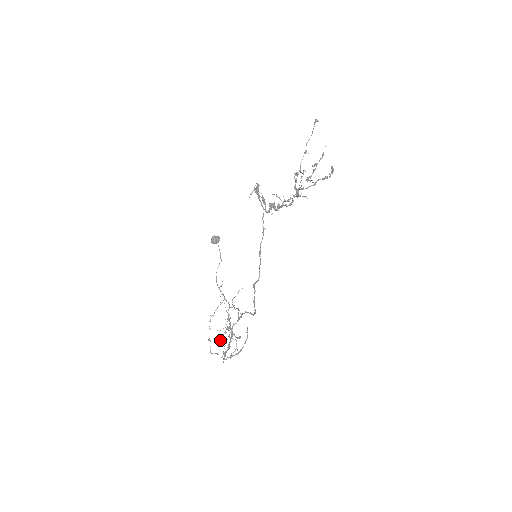
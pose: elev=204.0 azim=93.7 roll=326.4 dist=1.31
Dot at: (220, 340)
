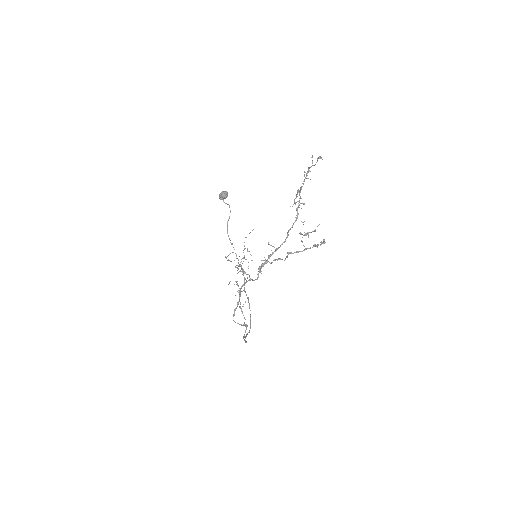
Dot at: (236, 267)
